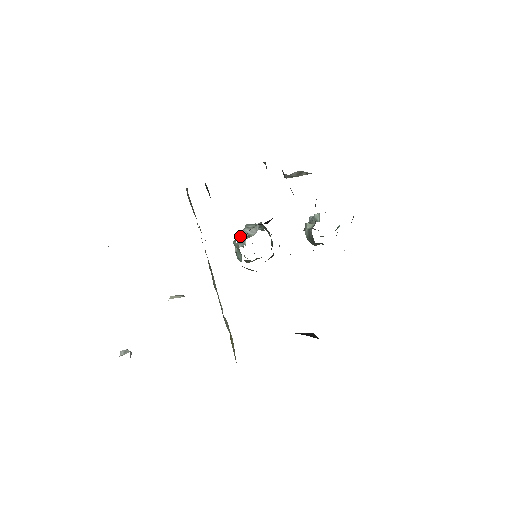
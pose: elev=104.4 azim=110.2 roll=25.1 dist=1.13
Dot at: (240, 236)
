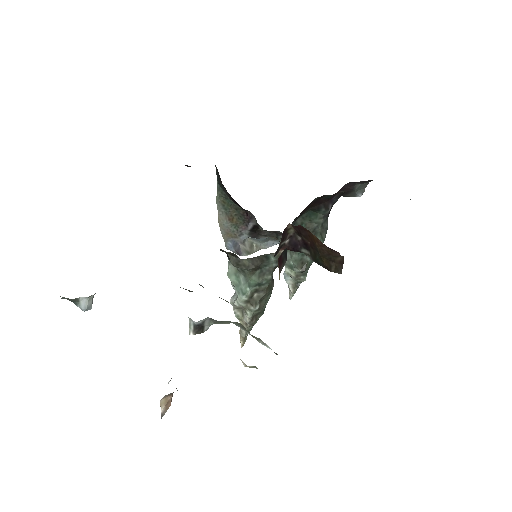
Dot at: (232, 302)
